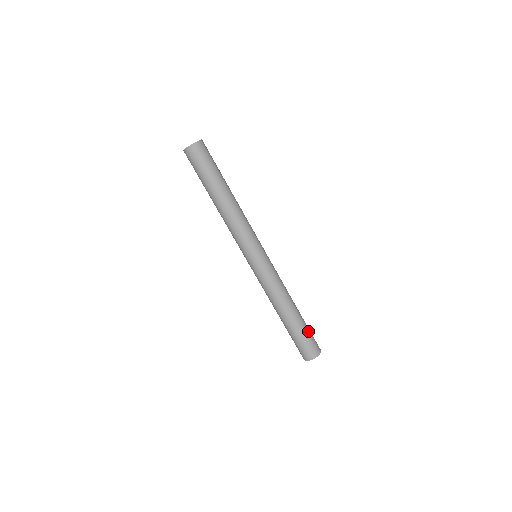
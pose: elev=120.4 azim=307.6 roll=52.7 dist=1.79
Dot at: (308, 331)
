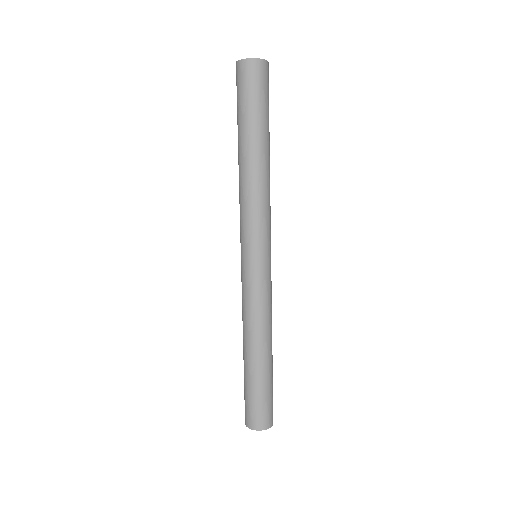
Dot at: (267, 392)
